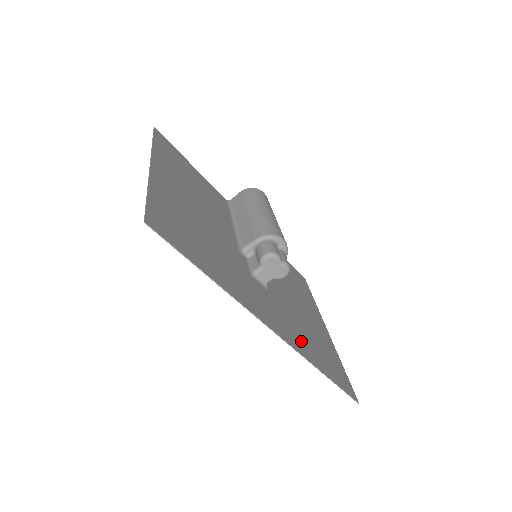
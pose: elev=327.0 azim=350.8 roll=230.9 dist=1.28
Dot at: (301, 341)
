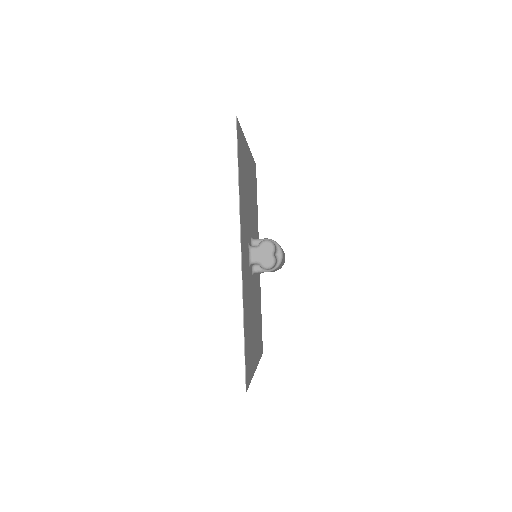
Dot at: (246, 301)
